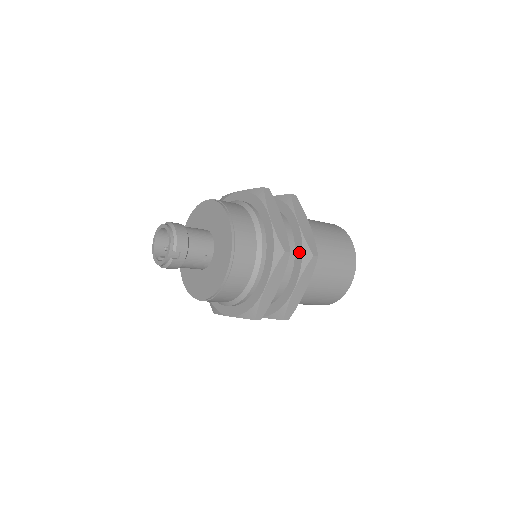
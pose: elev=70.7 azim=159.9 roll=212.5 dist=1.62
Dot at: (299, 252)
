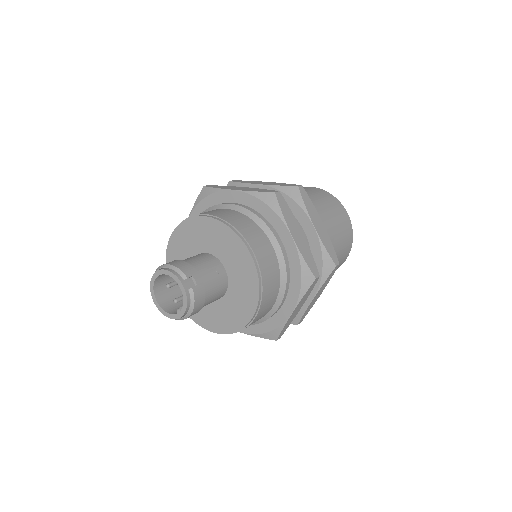
Dot at: (285, 199)
